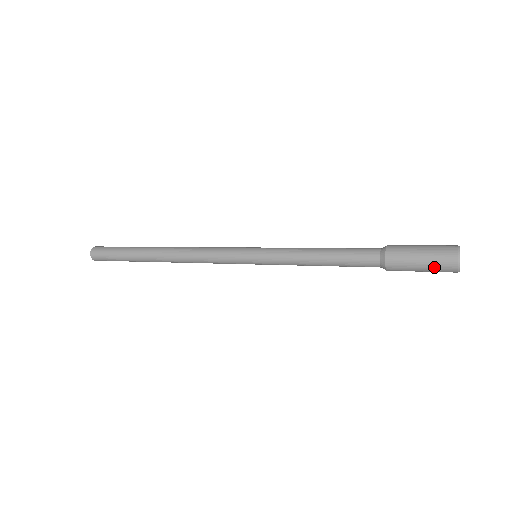
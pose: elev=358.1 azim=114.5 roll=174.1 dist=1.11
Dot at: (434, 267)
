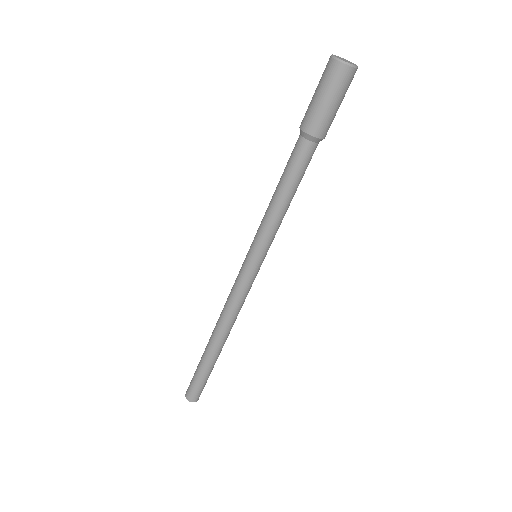
Dot at: (320, 80)
